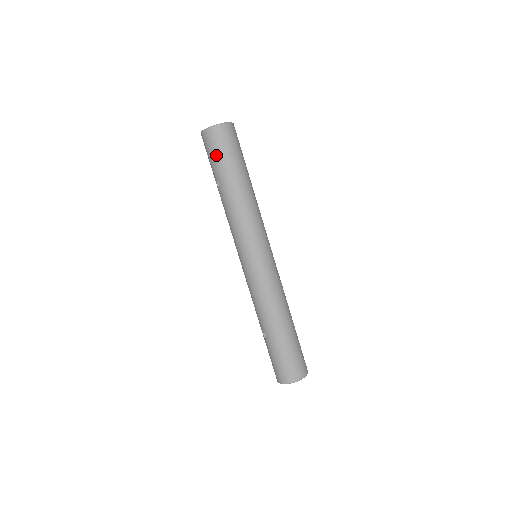
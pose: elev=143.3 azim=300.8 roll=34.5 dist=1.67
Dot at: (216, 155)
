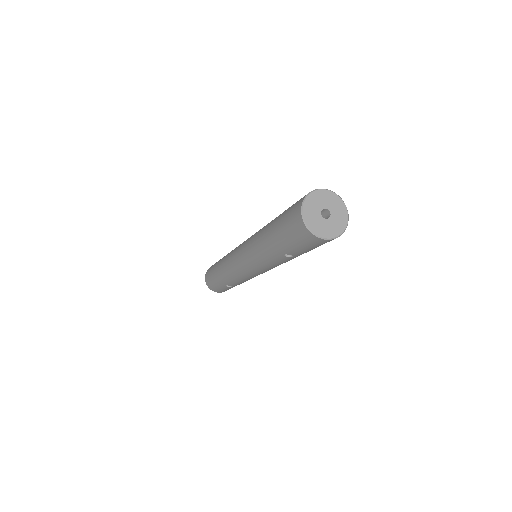
Dot at: occluded
